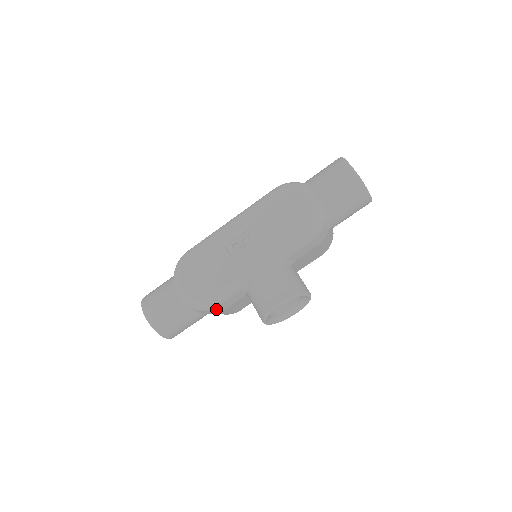
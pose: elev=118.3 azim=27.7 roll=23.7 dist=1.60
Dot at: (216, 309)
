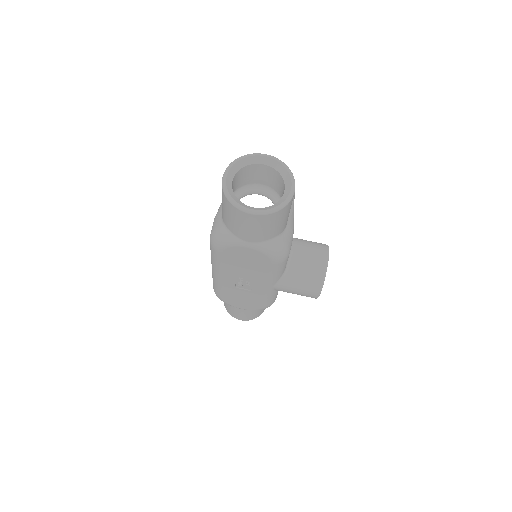
Dot at: occluded
